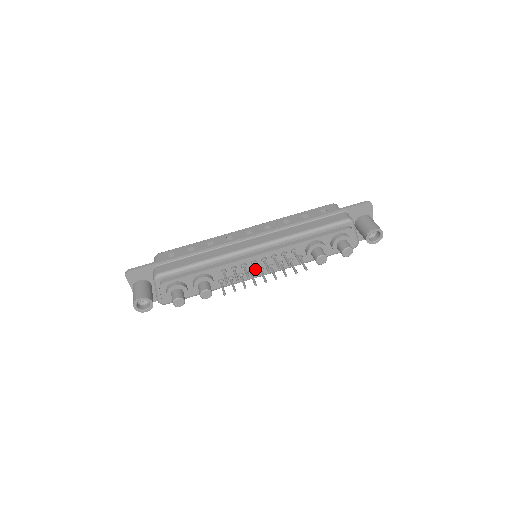
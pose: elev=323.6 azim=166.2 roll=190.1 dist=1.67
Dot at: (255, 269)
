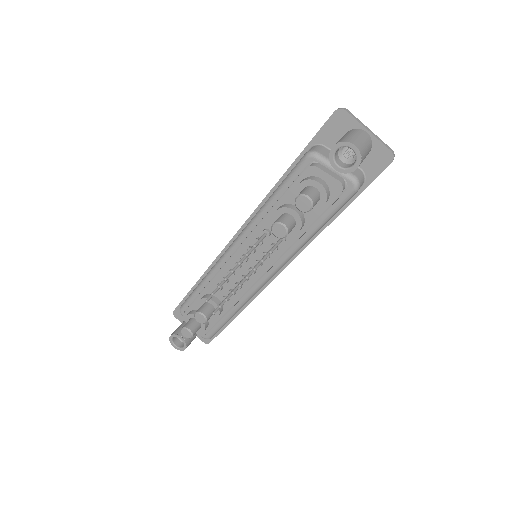
Dot at: (230, 273)
